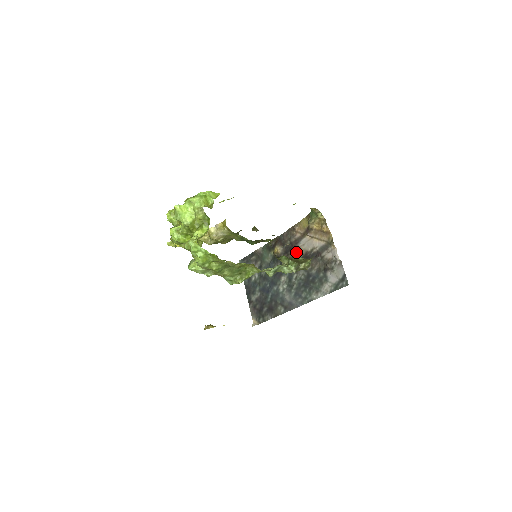
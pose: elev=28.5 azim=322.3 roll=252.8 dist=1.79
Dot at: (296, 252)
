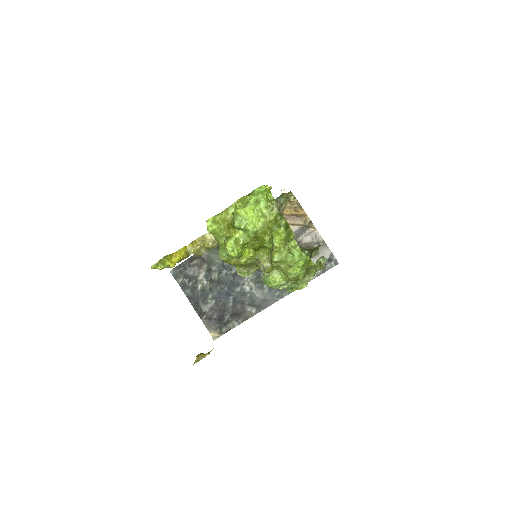
Dot at: occluded
